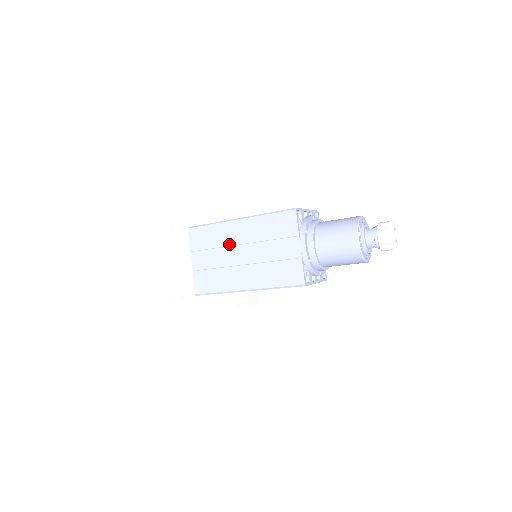
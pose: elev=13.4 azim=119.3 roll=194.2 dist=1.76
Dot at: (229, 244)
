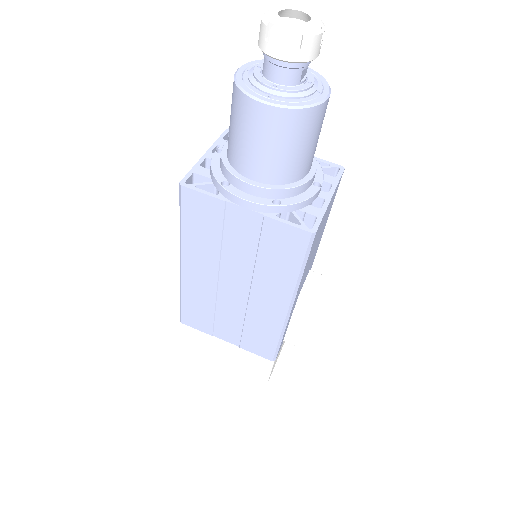
Dot at: (213, 293)
